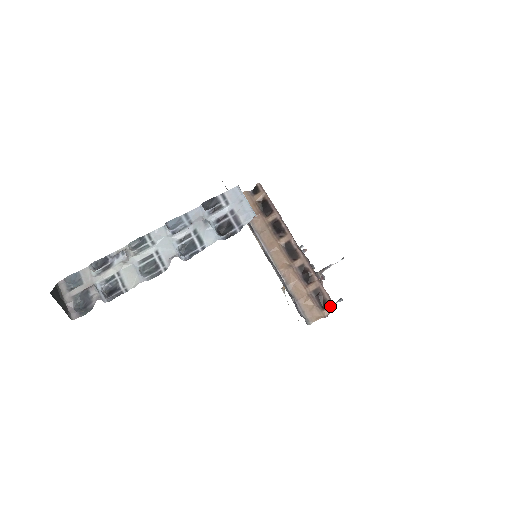
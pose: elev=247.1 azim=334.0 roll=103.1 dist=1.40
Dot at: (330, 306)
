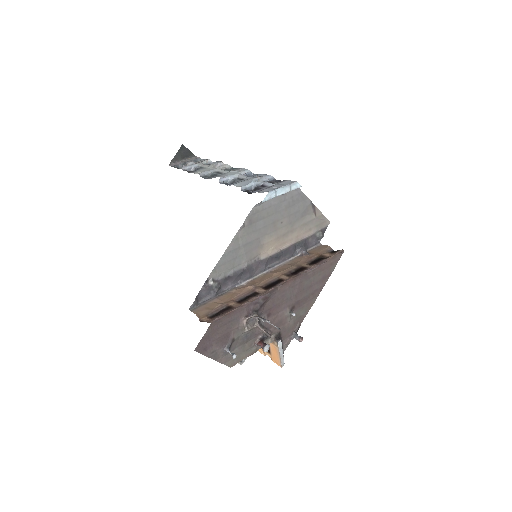
Dot at: (212, 319)
